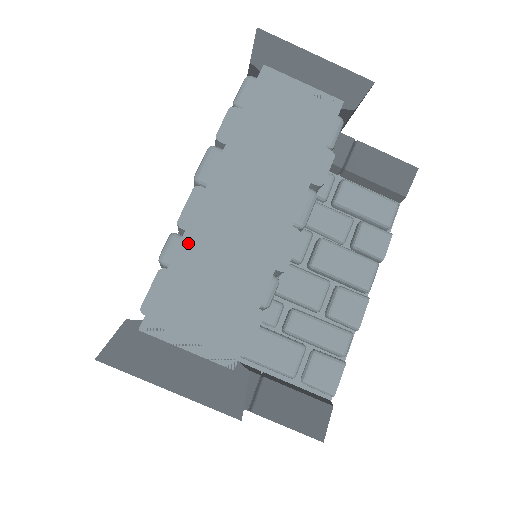
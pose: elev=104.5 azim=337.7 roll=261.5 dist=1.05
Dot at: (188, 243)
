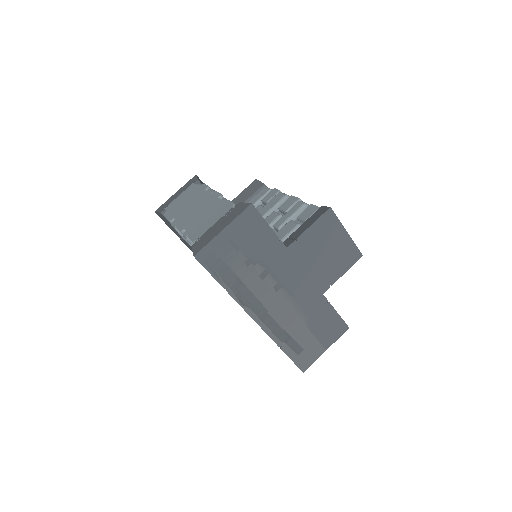
Dot at: (188, 227)
